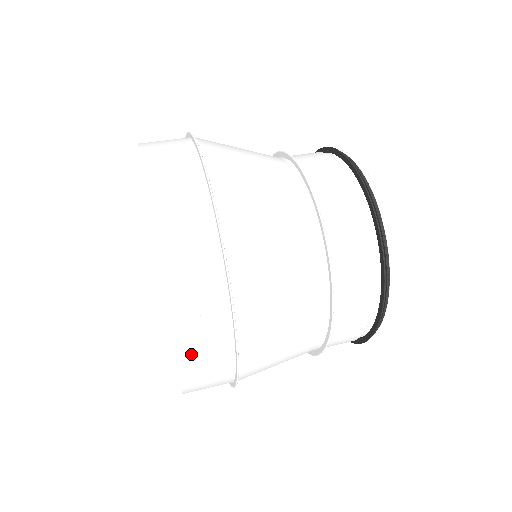
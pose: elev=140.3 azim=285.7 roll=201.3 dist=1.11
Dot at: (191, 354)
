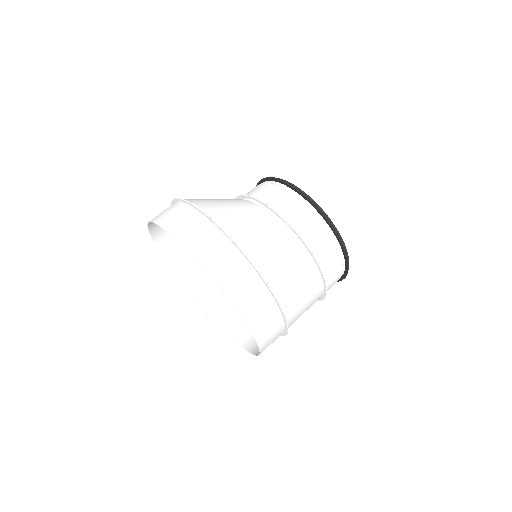
Dot at: (251, 345)
